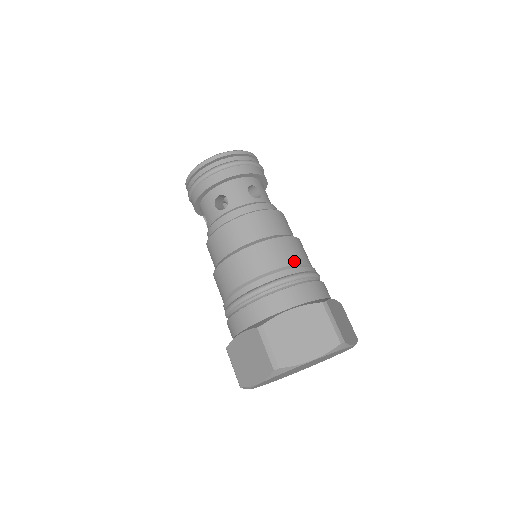
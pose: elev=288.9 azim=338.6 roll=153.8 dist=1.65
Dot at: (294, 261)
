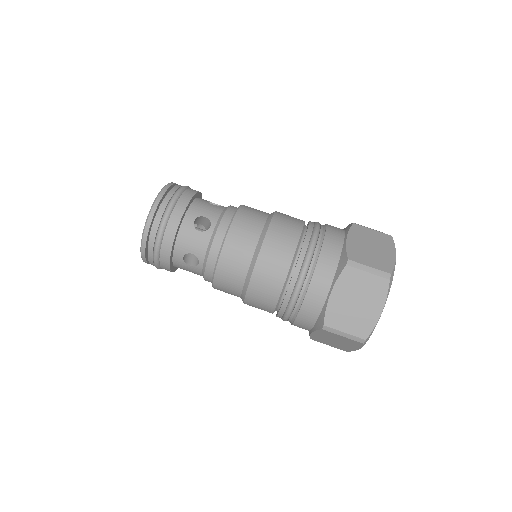
Dot at: (292, 250)
